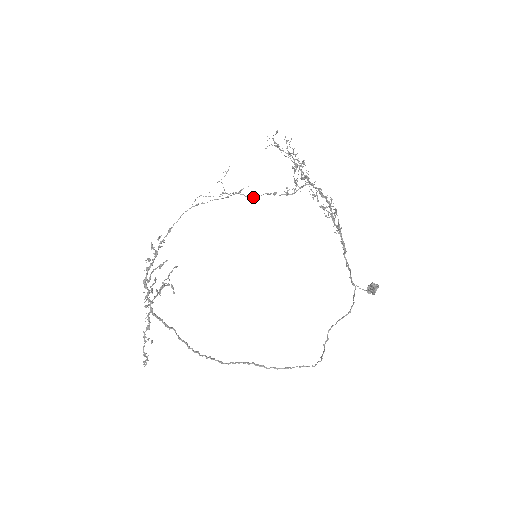
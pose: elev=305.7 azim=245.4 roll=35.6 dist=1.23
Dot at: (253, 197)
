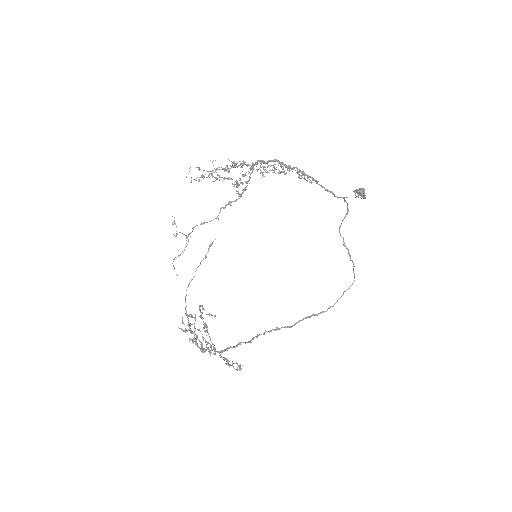
Dot at: (213, 219)
